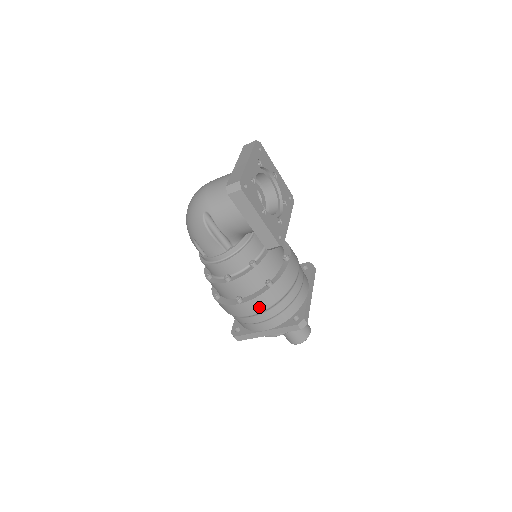
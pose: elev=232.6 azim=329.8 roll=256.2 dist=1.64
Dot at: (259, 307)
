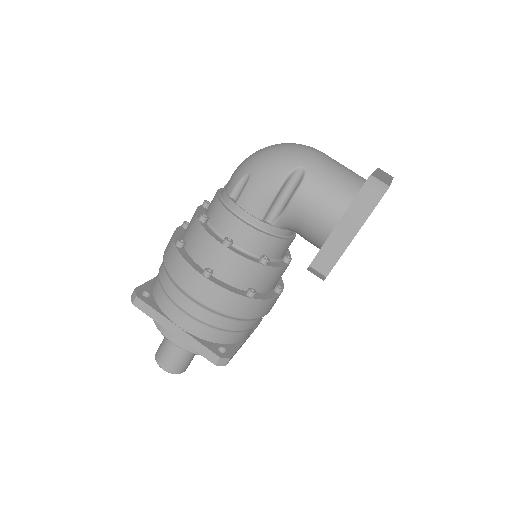
Dot at: (215, 301)
